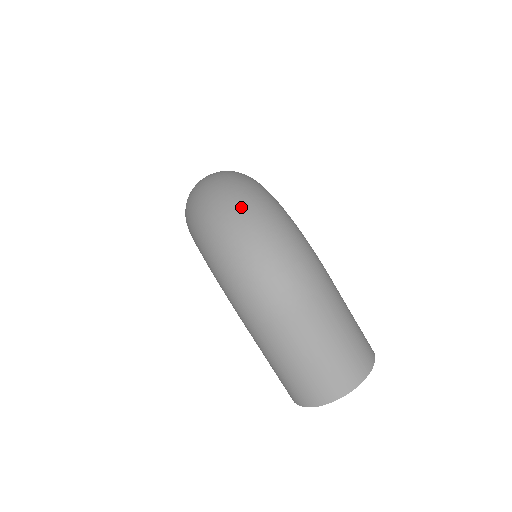
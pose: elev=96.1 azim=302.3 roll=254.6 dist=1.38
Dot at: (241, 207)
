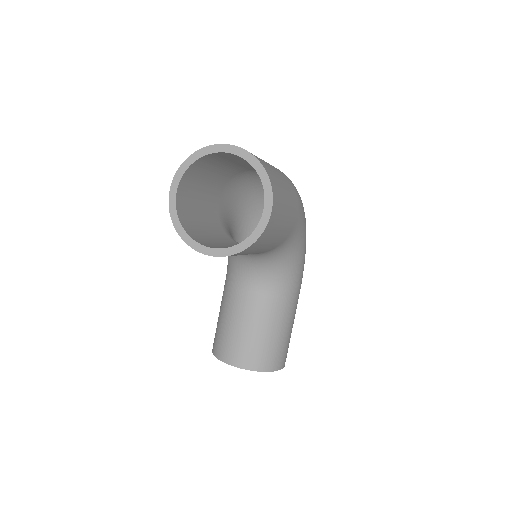
Dot at: occluded
